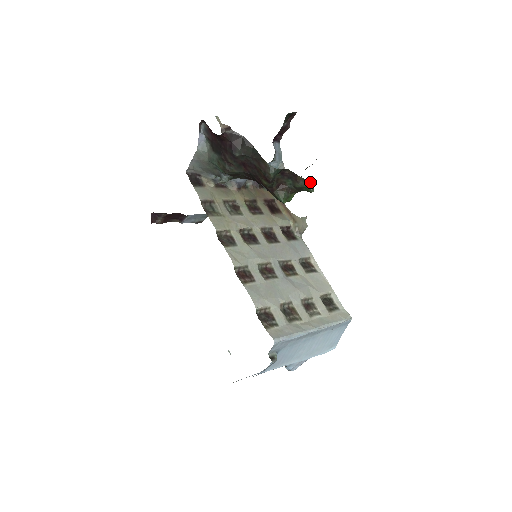
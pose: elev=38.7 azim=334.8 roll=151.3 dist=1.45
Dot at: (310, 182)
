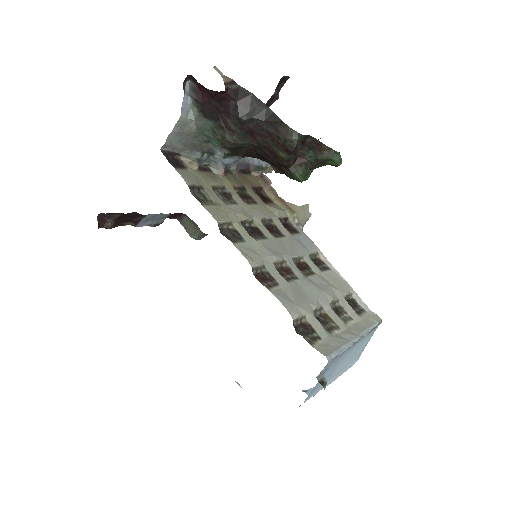
Dot at: (337, 152)
